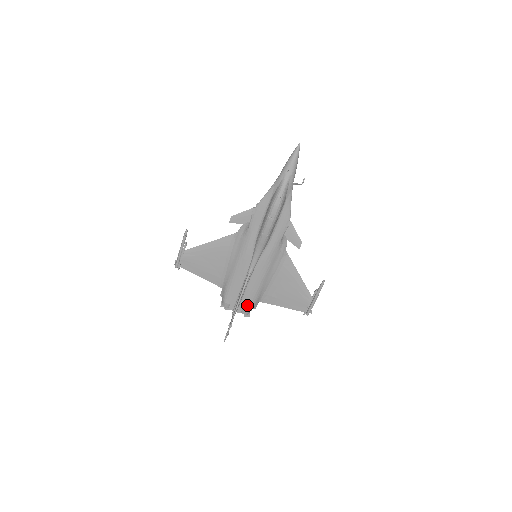
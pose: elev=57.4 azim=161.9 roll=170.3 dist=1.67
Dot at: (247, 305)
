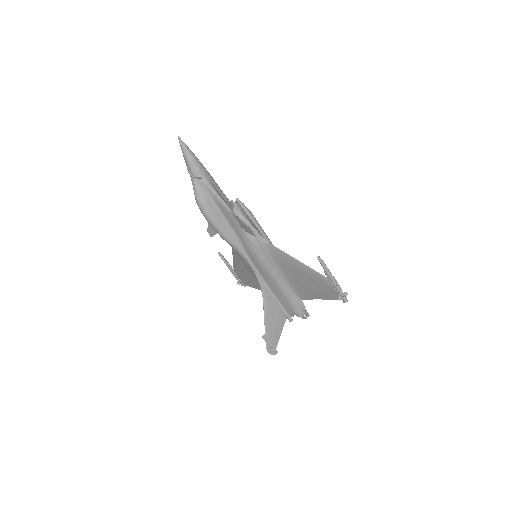
Dot at: (290, 307)
